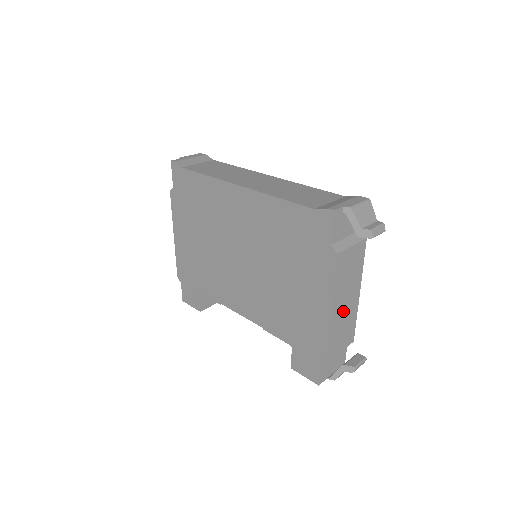
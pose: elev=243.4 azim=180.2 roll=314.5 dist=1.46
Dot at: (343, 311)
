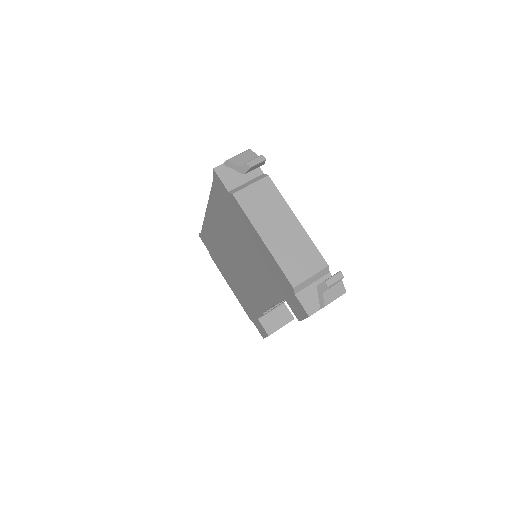
Dot at: (282, 238)
